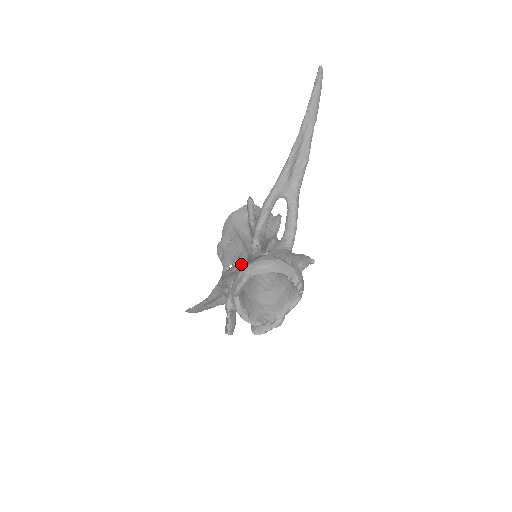
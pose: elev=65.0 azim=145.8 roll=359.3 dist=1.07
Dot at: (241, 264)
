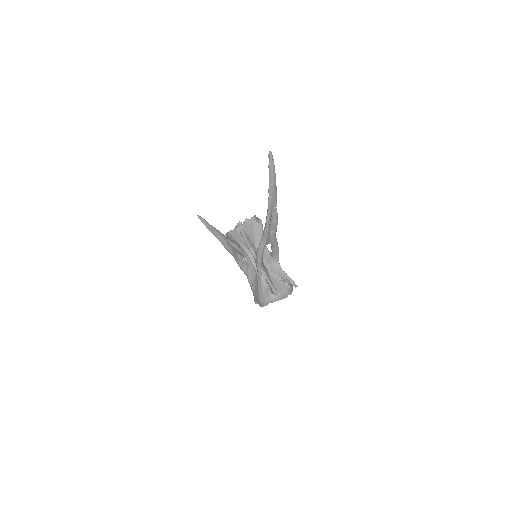
Dot at: (250, 266)
